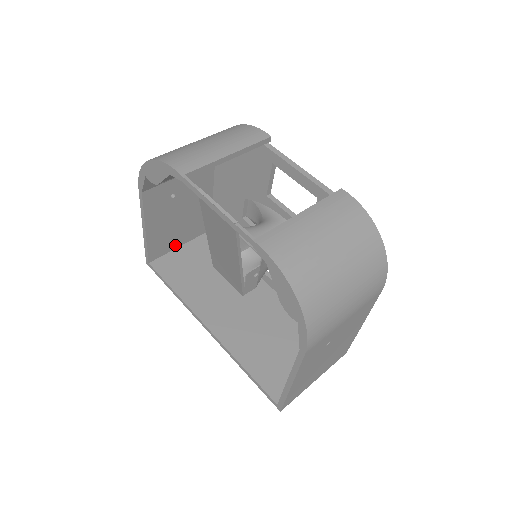
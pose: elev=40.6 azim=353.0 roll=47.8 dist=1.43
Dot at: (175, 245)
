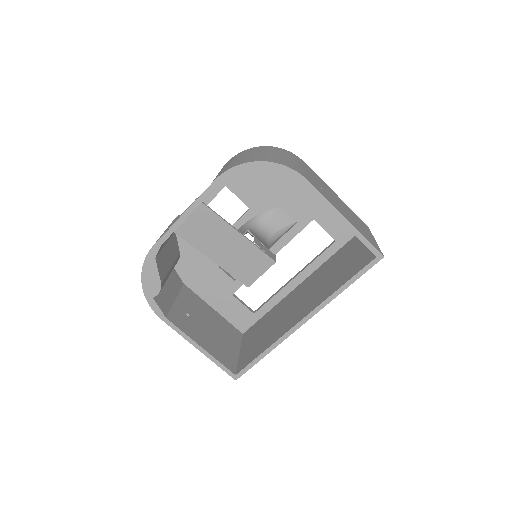
Dot at: (235, 354)
